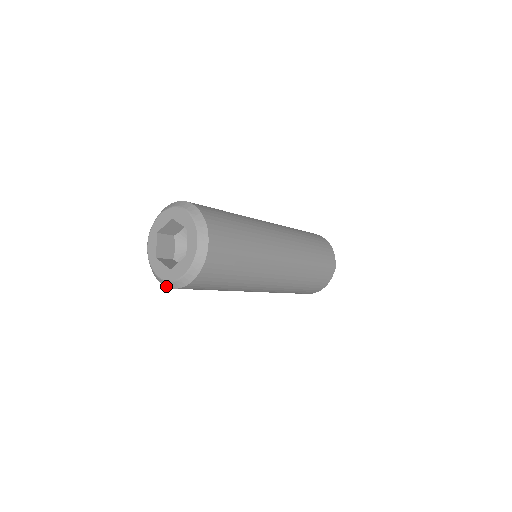
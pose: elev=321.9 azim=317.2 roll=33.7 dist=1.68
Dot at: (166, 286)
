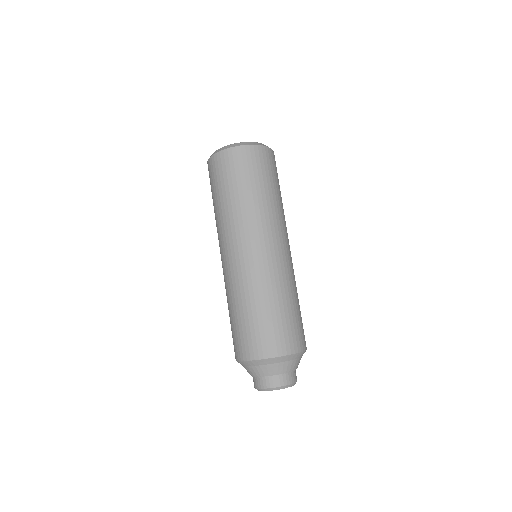
Dot at: (227, 148)
